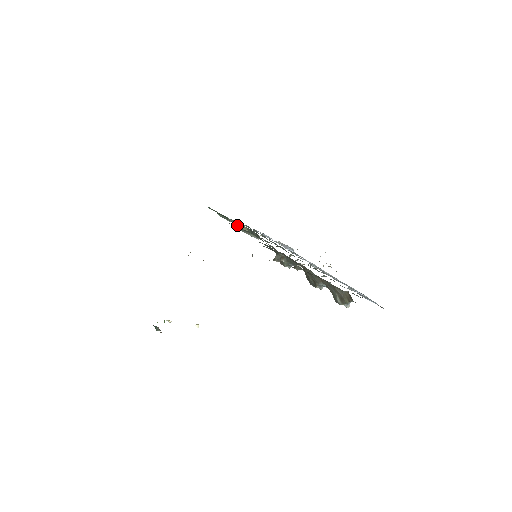
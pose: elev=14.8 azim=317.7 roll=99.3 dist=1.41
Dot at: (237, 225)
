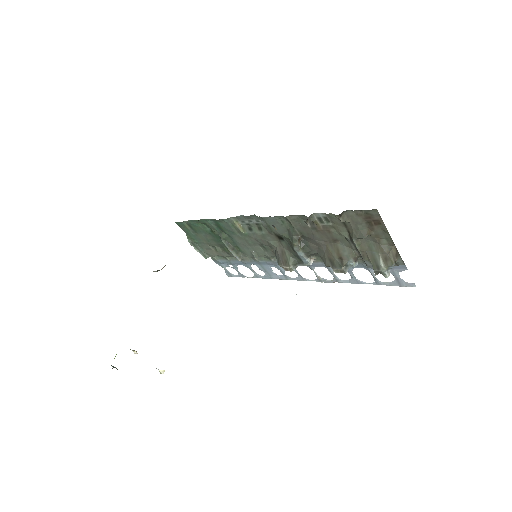
Dot at: (233, 222)
